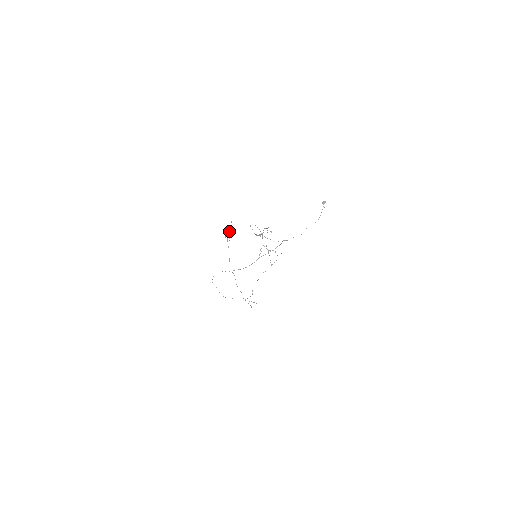
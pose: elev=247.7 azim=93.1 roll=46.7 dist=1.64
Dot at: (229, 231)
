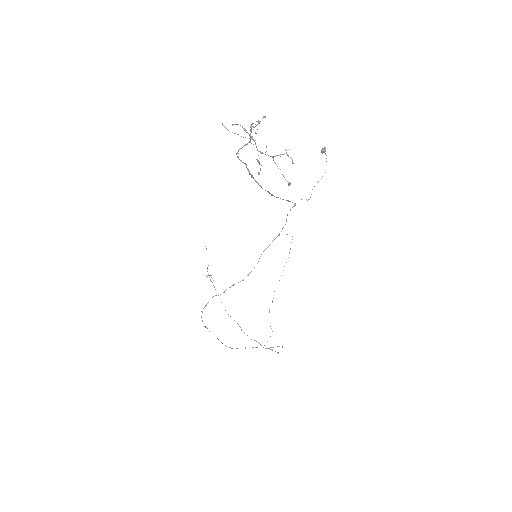
Dot at: occluded
